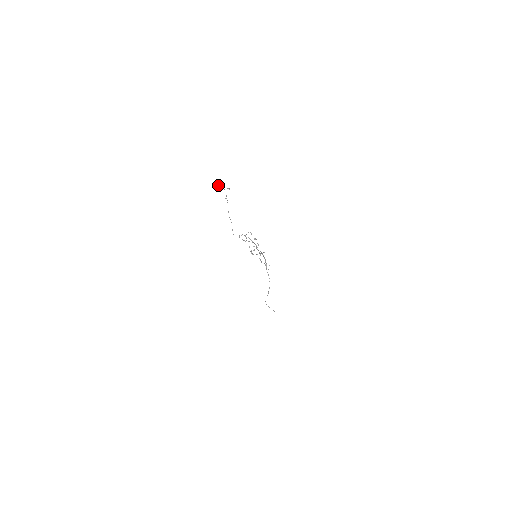
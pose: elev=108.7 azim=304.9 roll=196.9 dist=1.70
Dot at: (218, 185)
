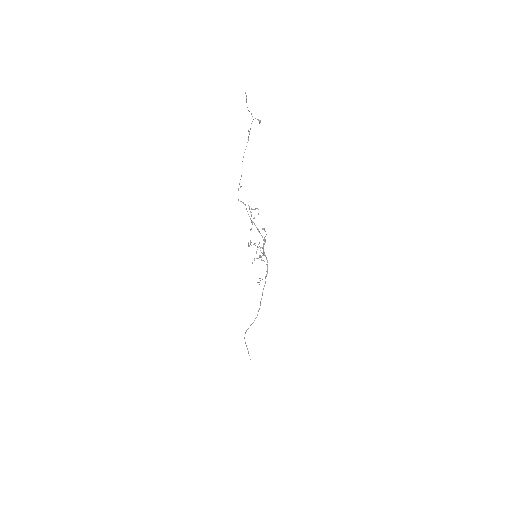
Dot at: (246, 101)
